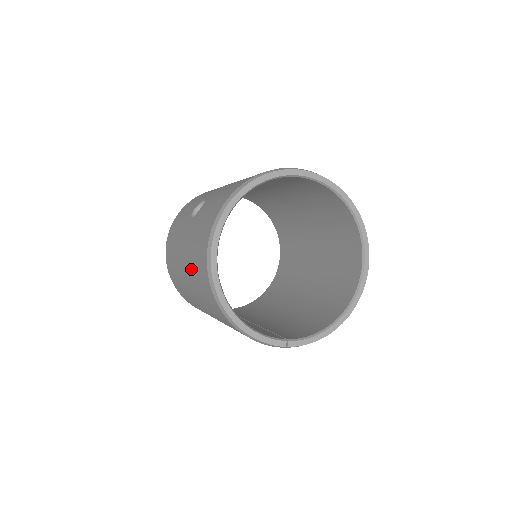
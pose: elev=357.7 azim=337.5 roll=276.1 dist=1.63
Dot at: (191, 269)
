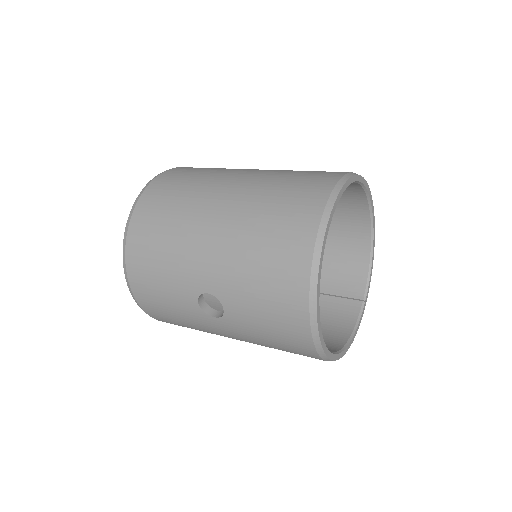
Dot at: occluded
